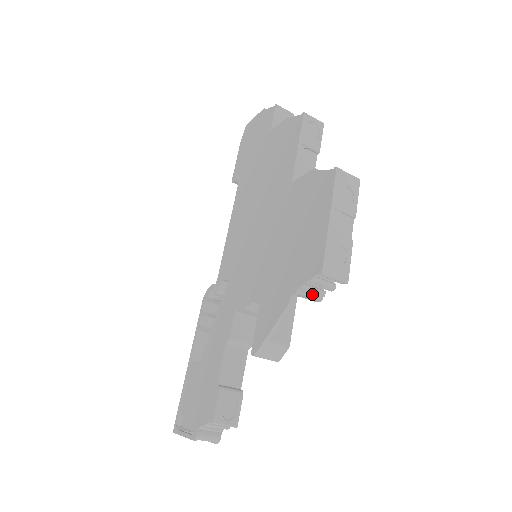
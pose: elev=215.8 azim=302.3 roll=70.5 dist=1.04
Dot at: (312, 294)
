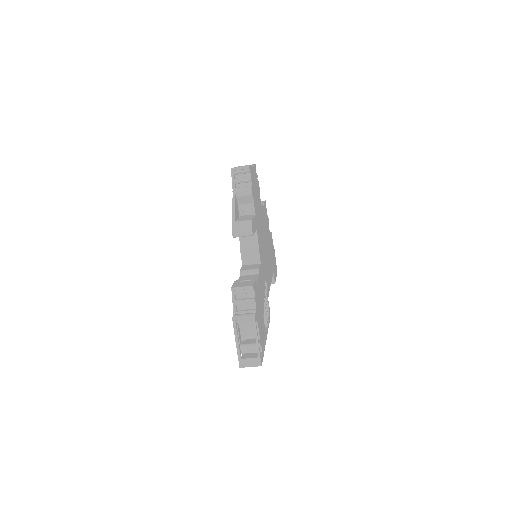
Dot at: (244, 189)
